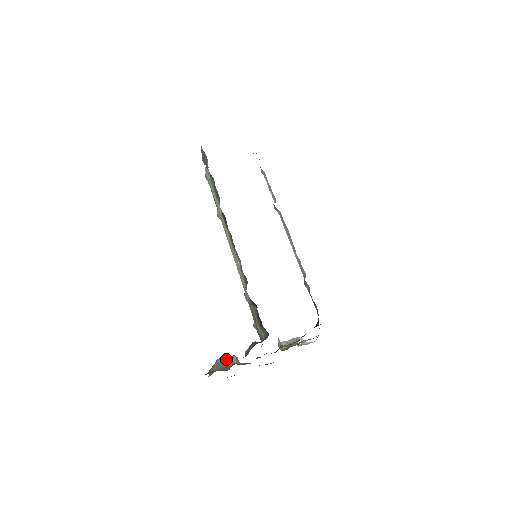
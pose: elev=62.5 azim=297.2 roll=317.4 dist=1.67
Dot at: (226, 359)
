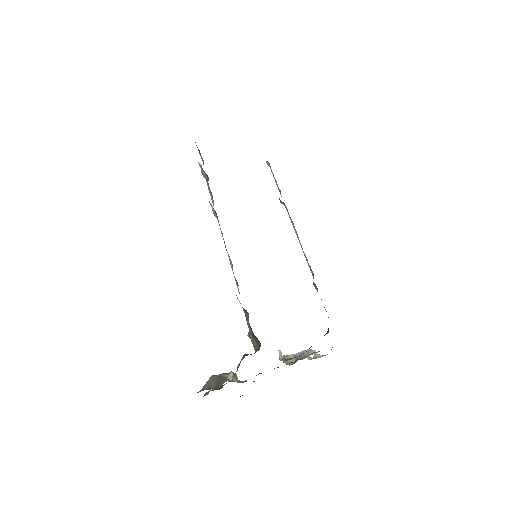
Dot at: (220, 376)
